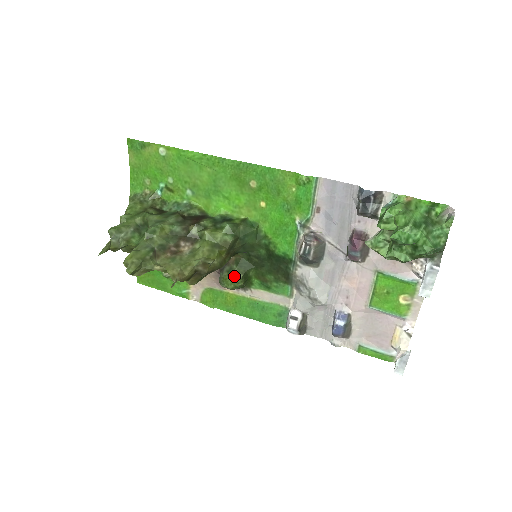
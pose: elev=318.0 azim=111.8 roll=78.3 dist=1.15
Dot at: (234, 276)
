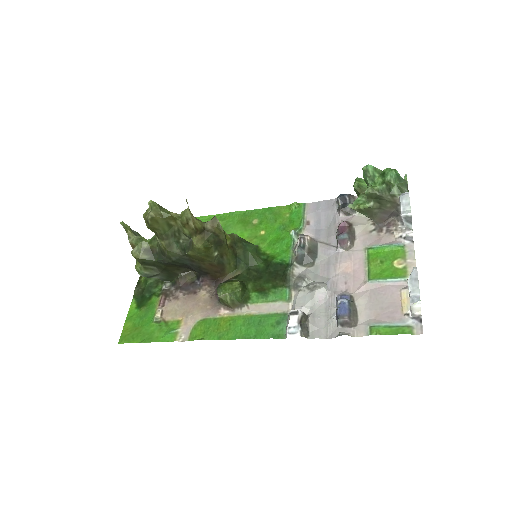
Dot at: (233, 282)
